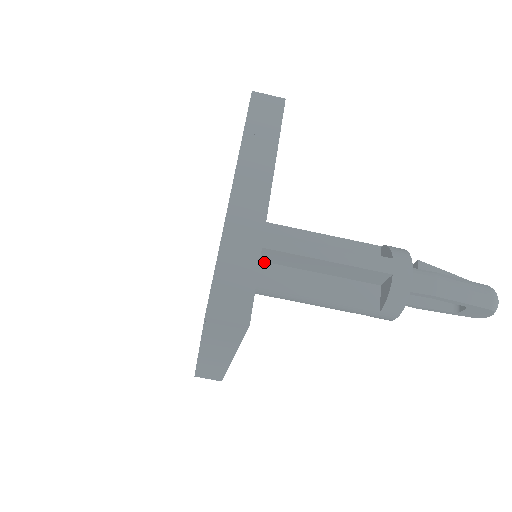
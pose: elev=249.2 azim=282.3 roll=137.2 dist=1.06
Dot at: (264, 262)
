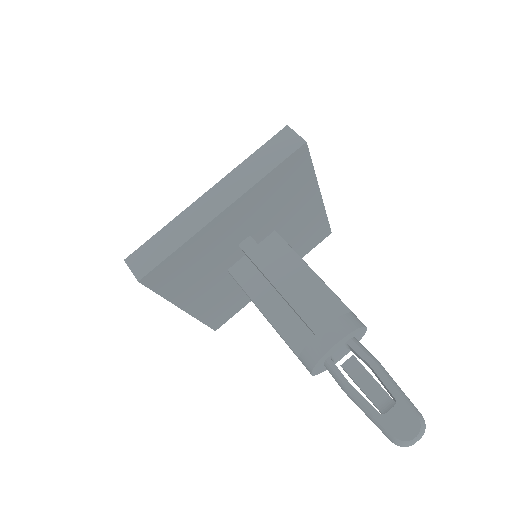
Dot at: occluded
